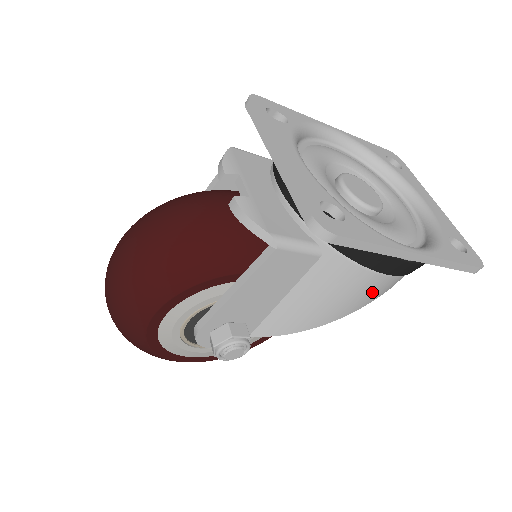
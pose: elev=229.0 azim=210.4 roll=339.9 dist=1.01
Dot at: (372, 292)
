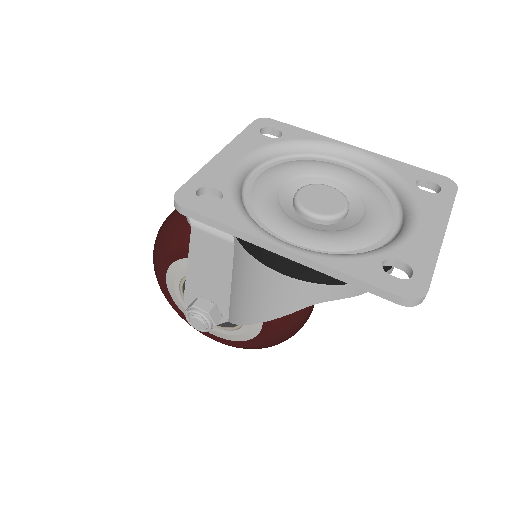
Dot at: (283, 294)
